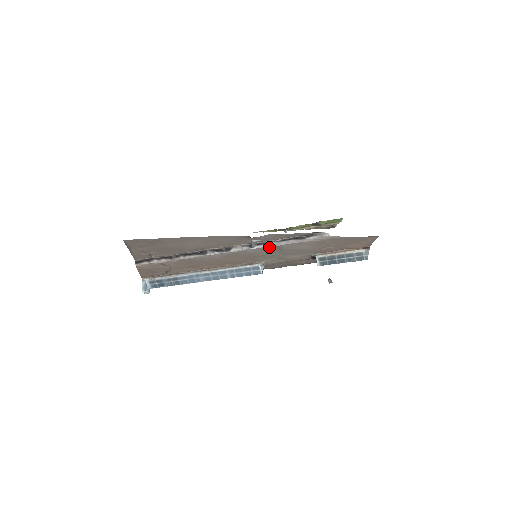
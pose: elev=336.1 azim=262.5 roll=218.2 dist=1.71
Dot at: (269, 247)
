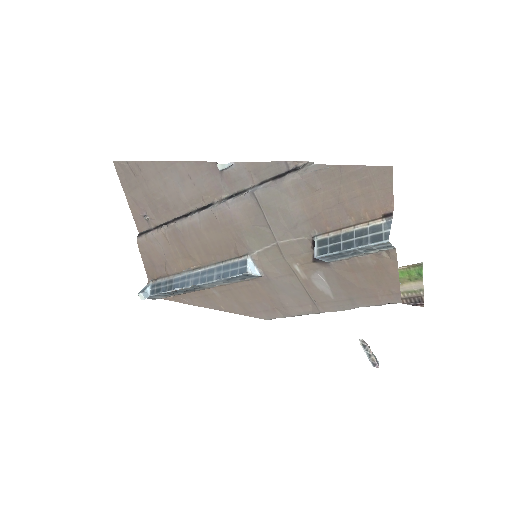
Dot at: (246, 198)
